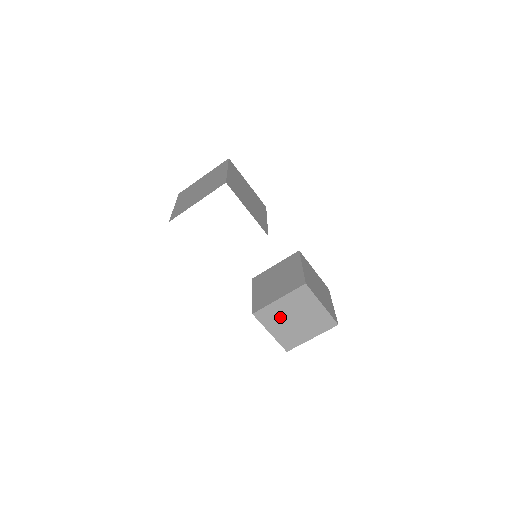
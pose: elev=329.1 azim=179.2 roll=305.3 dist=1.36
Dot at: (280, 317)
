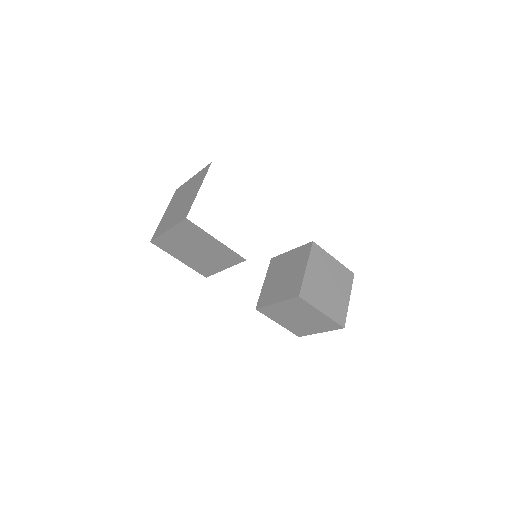
Dot at: (318, 288)
